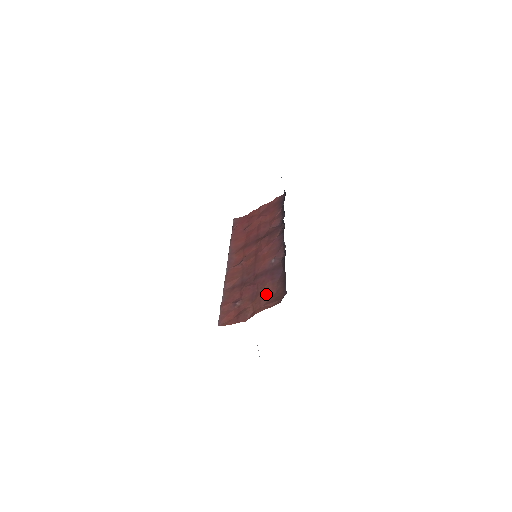
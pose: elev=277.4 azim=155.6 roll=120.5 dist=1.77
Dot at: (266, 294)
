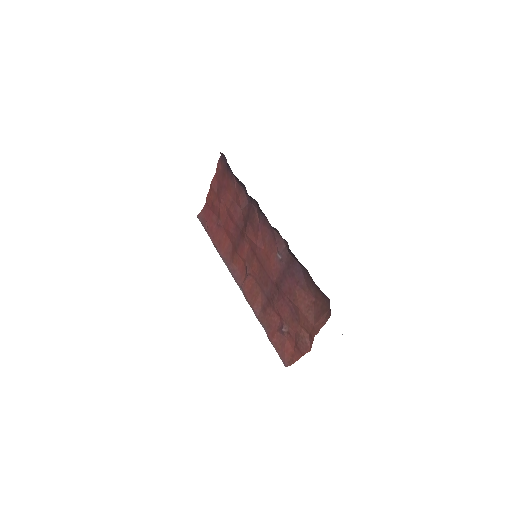
Dot at: (306, 307)
